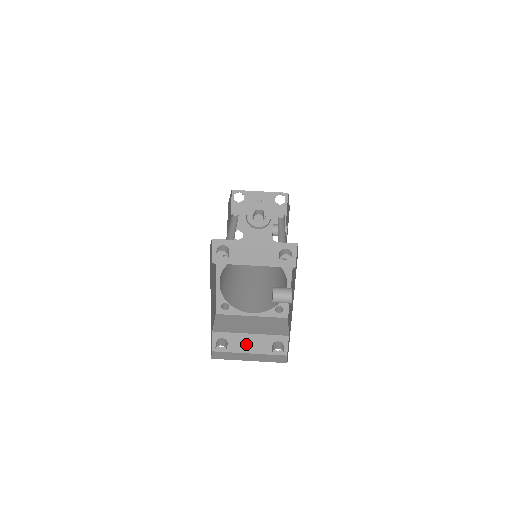
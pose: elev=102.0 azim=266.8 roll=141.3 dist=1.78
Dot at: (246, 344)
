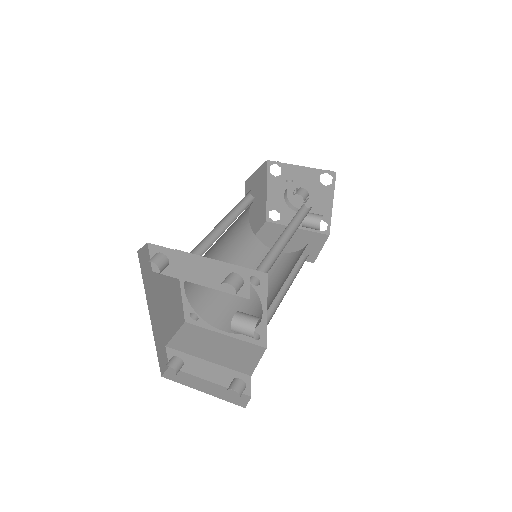
Dot at: (204, 370)
